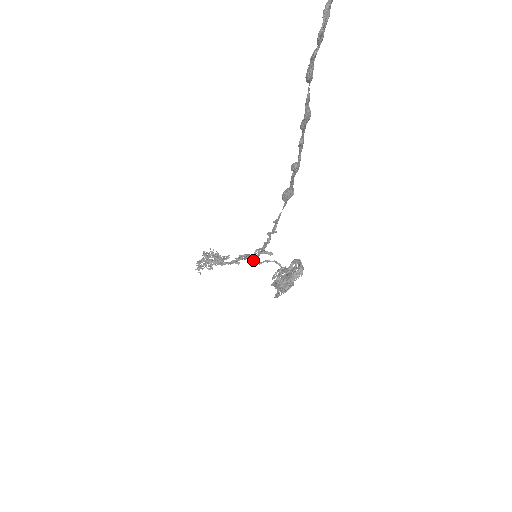
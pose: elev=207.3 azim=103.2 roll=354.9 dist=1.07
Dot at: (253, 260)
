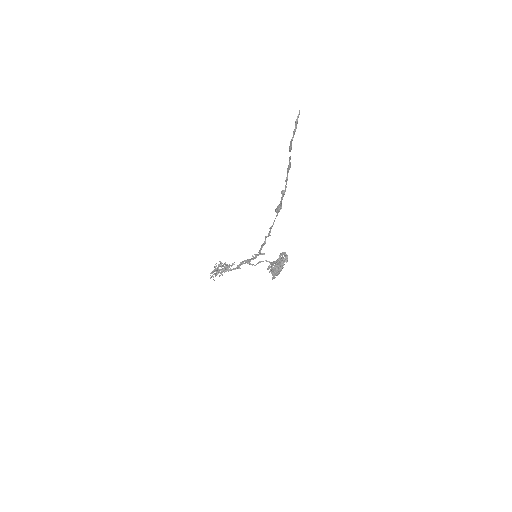
Dot at: (250, 264)
